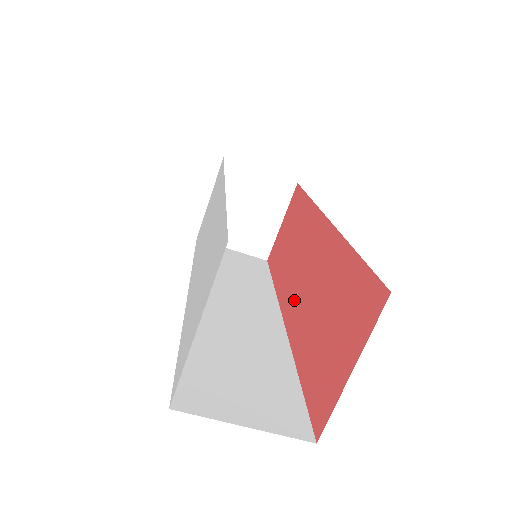
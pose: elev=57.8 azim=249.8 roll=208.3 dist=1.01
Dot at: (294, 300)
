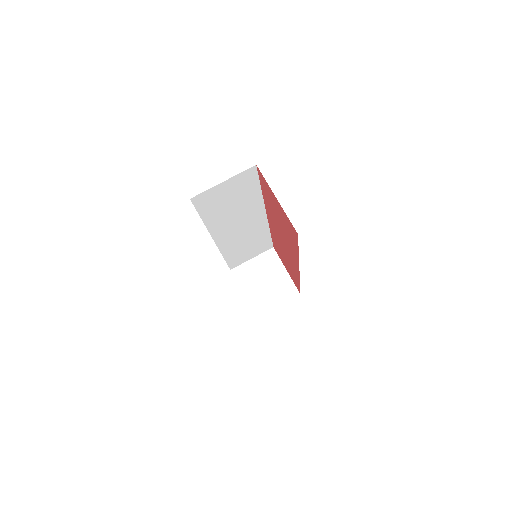
Dot at: (291, 255)
